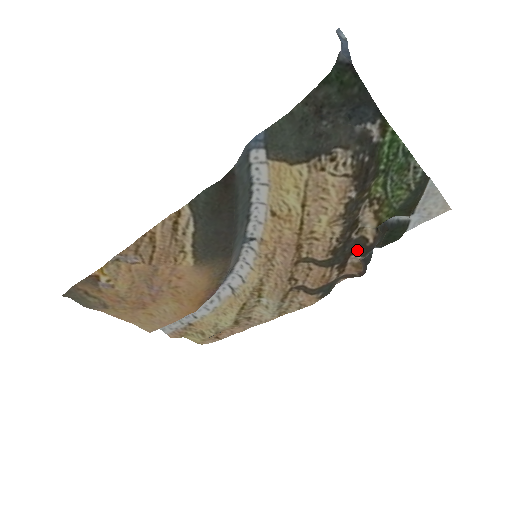
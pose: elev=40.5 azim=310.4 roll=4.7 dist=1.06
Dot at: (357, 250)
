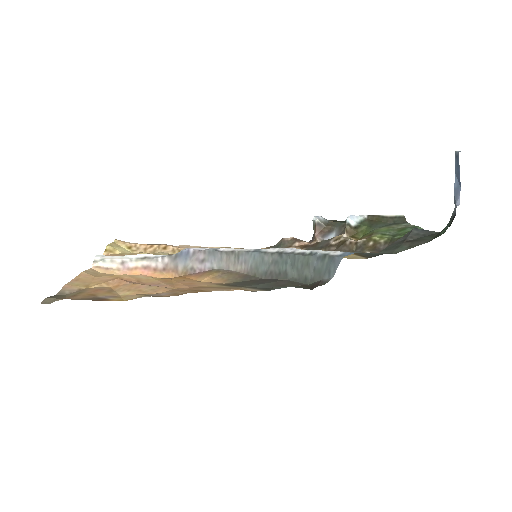
Dot at: (323, 241)
